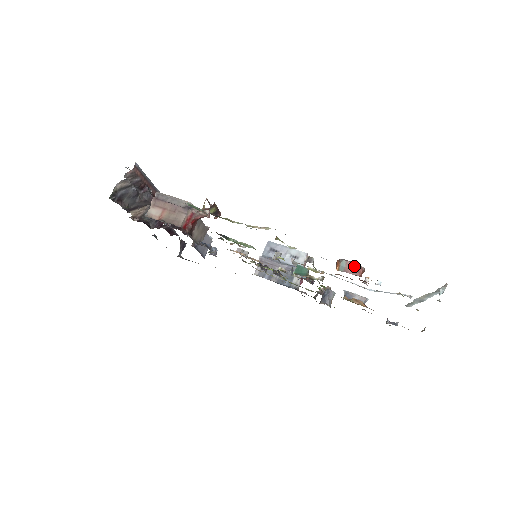
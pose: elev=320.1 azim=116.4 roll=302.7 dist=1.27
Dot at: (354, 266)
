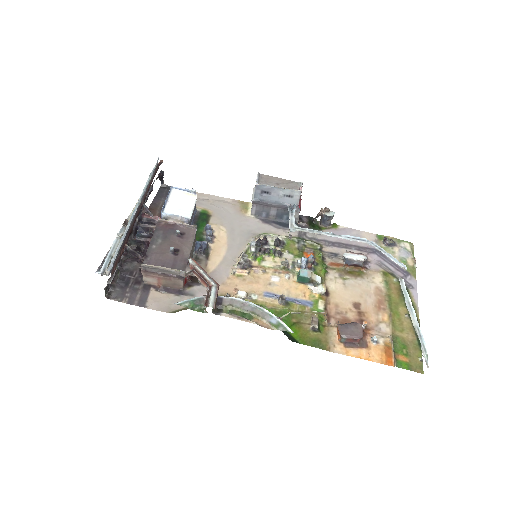
Dot at: (353, 339)
